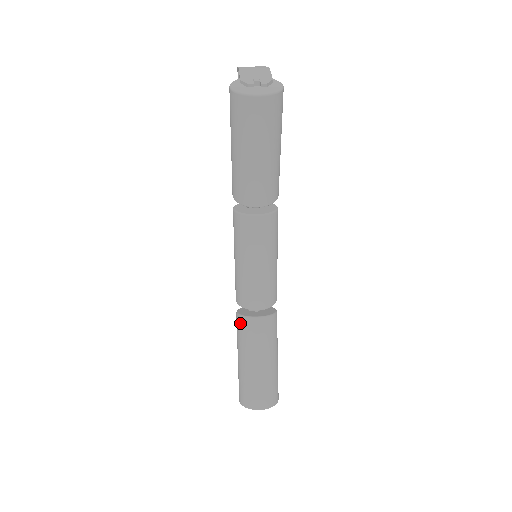
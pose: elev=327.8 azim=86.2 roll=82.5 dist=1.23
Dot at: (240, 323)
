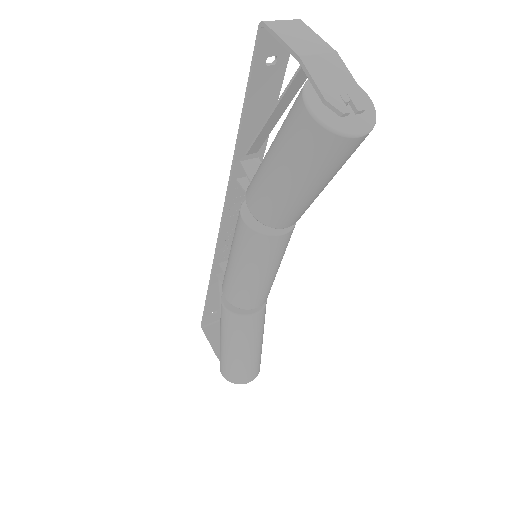
Dot at: (233, 321)
